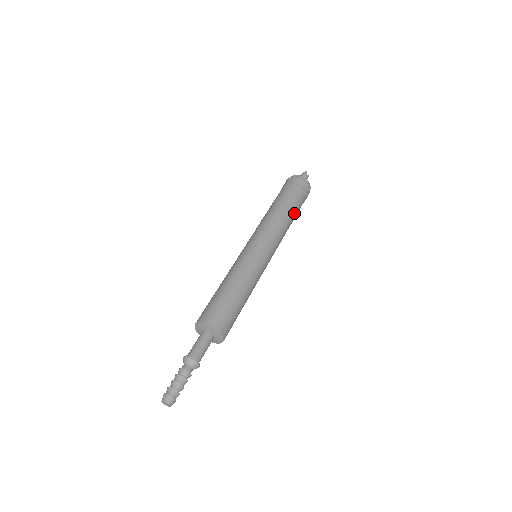
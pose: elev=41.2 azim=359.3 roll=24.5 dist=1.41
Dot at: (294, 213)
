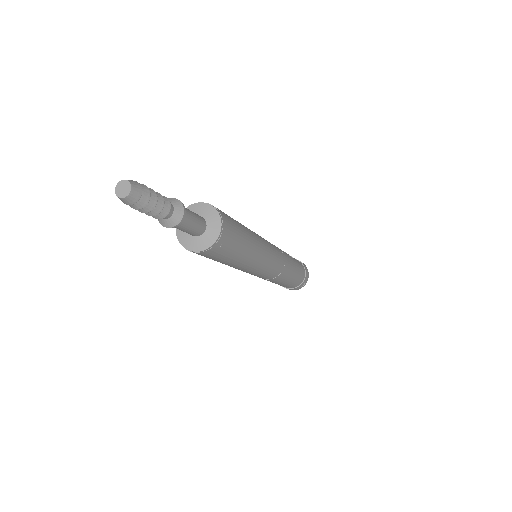
Dot at: (295, 275)
